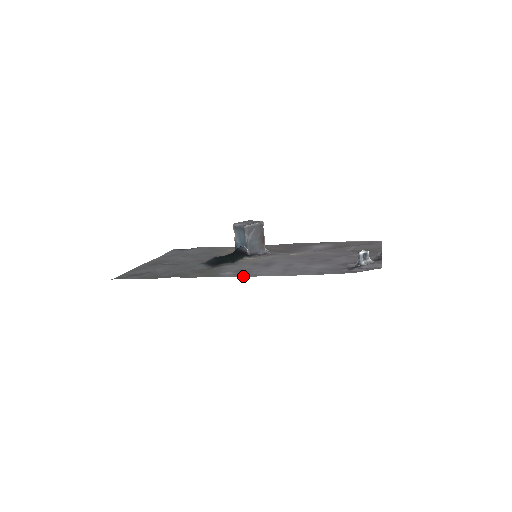
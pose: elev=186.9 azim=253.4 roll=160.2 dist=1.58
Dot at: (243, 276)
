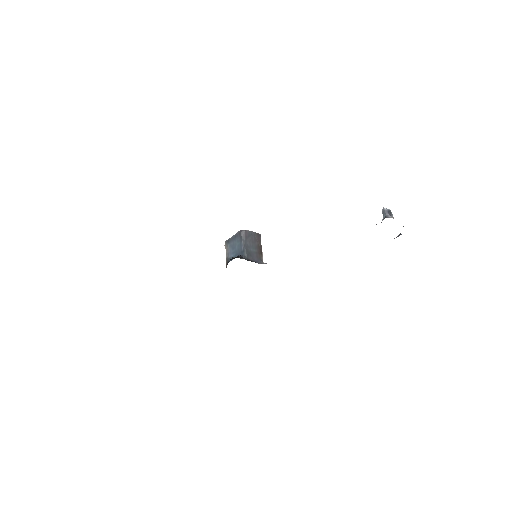
Dot at: occluded
